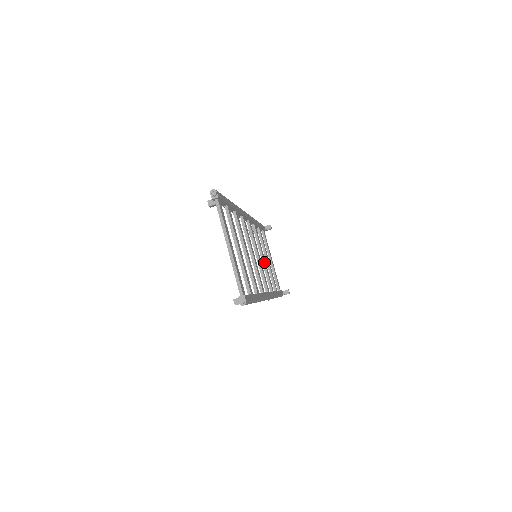
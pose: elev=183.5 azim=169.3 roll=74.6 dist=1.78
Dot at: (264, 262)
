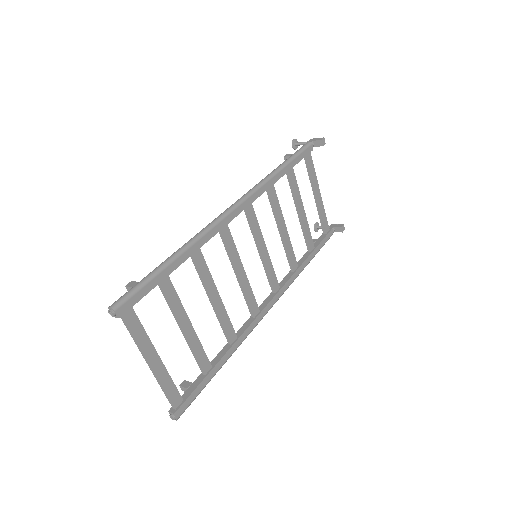
Dot at: (282, 238)
